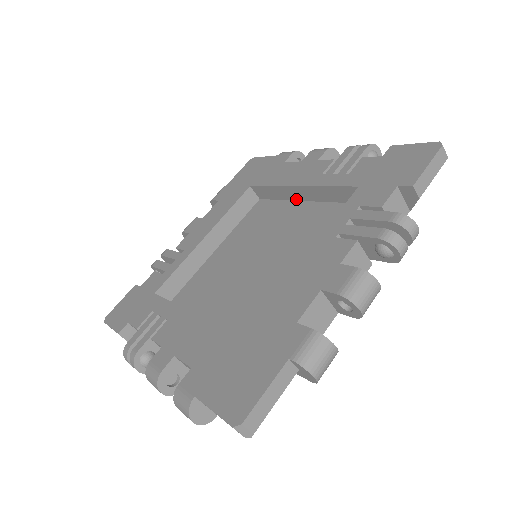
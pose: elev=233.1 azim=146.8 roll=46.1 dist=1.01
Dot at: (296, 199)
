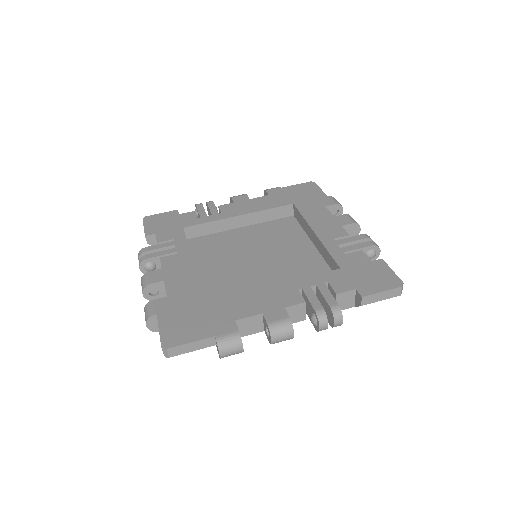
Dot at: (310, 238)
